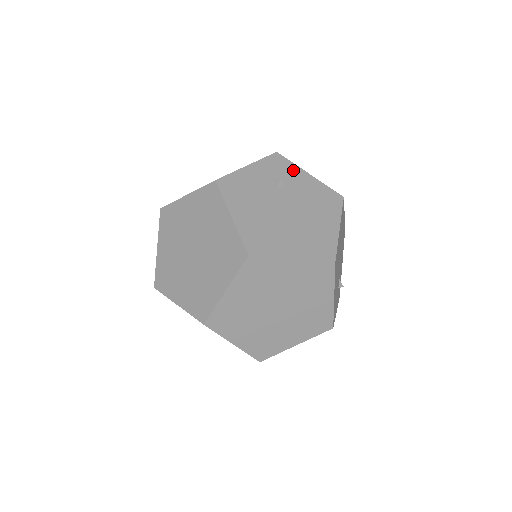
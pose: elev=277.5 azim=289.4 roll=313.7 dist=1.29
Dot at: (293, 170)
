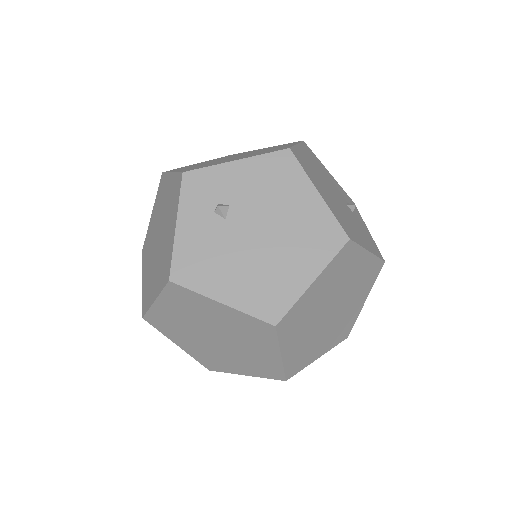
Dot at: (217, 176)
